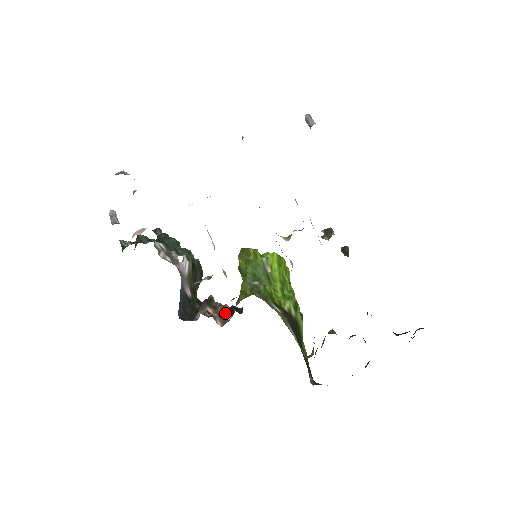
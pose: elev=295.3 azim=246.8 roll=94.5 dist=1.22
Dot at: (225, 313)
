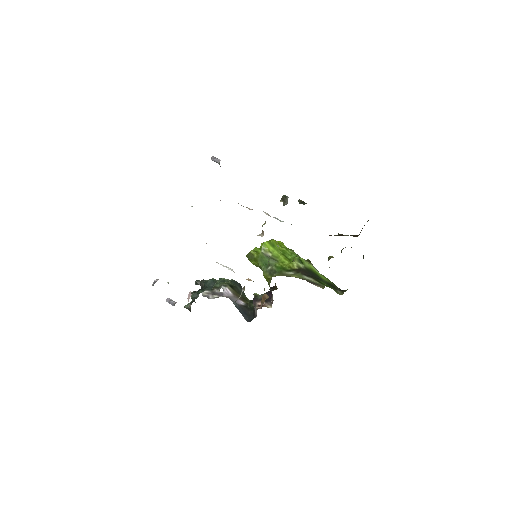
Dot at: (268, 298)
